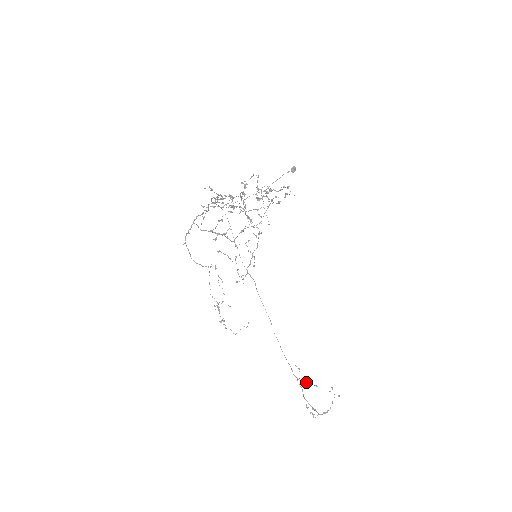
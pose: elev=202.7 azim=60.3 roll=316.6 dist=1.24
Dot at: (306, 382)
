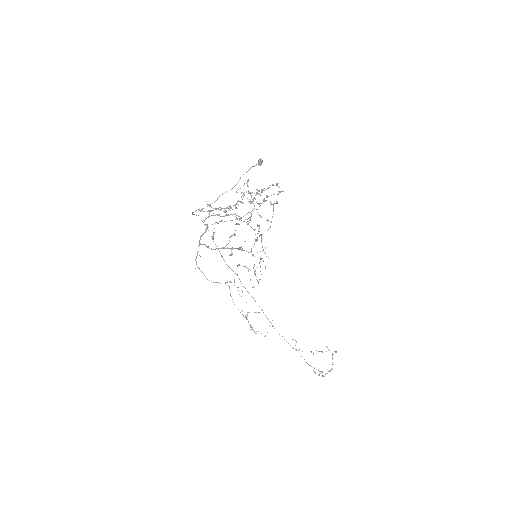
Dot at: occluded
